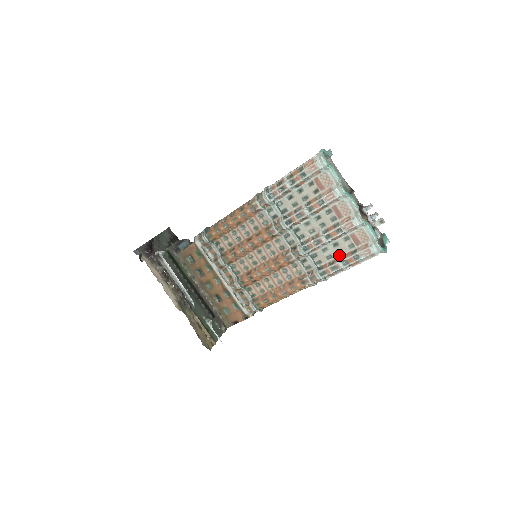
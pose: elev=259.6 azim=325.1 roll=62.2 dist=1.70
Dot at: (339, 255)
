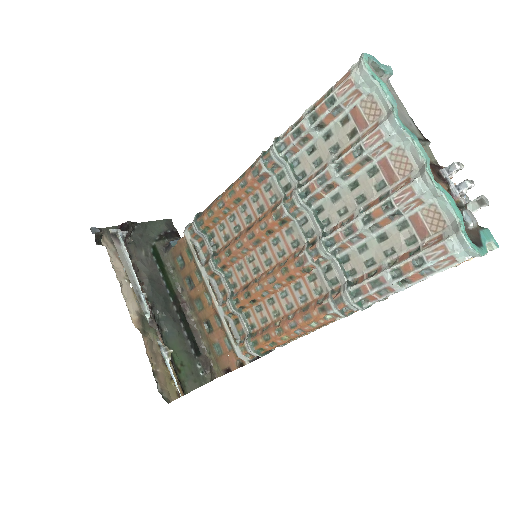
Dot at: (387, 259)
